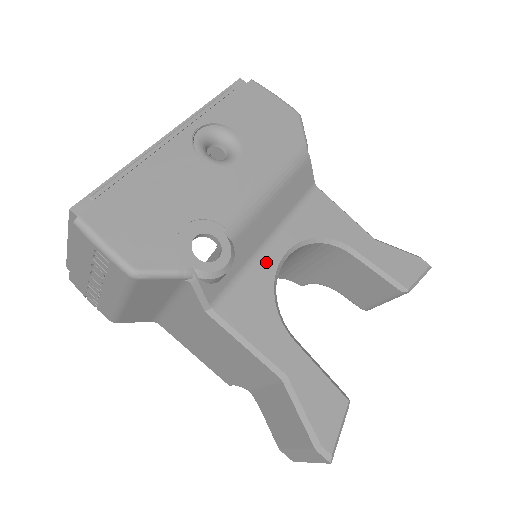
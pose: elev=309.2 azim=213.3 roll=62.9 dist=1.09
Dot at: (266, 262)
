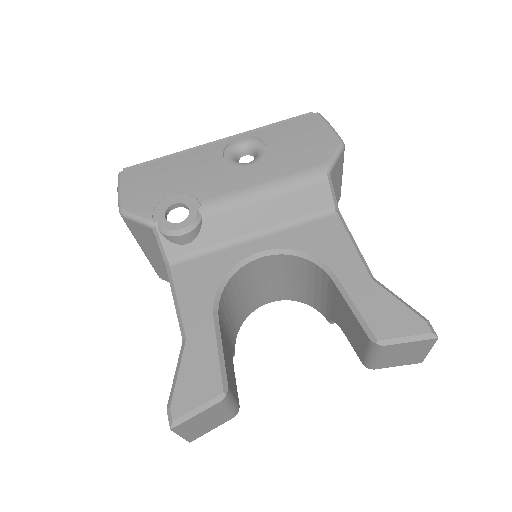
Dot at: (237, 251)
